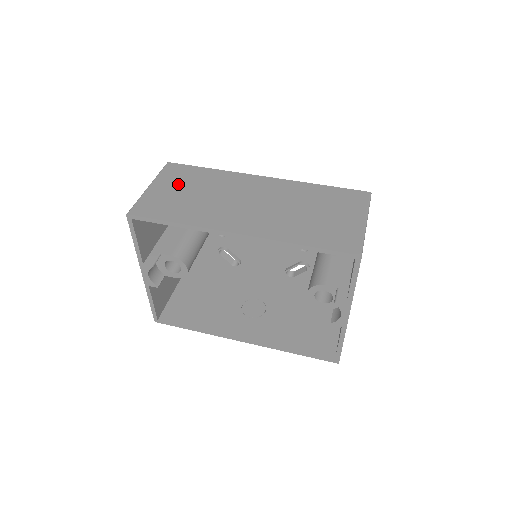
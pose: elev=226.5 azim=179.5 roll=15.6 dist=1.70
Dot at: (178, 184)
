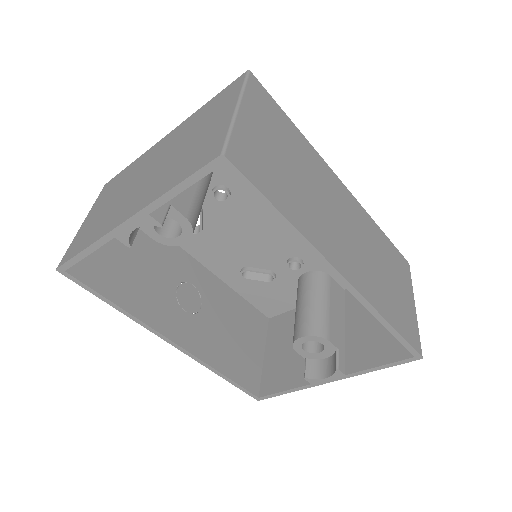
Dot at: (271, 132)
